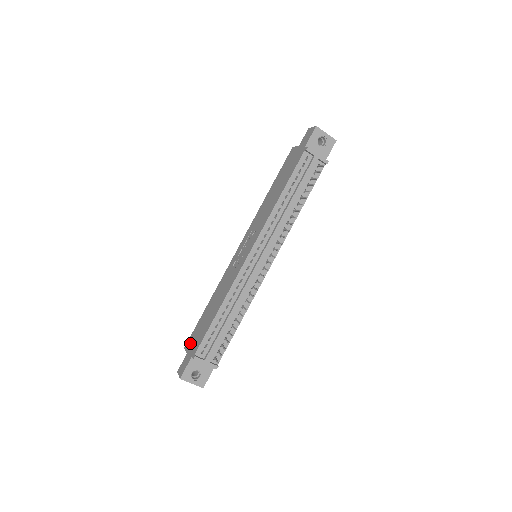
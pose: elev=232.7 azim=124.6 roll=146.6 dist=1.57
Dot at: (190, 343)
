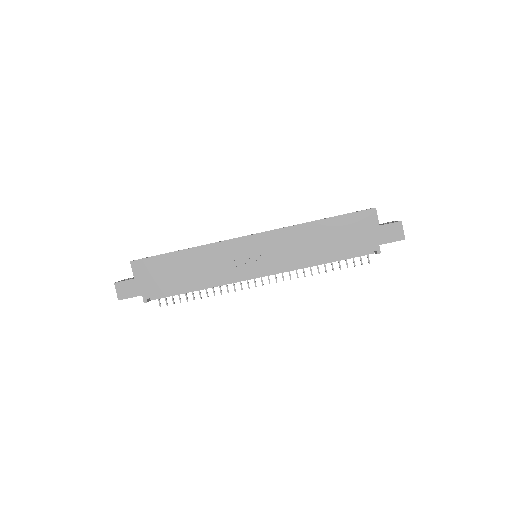
Dot at: (142, 271)
